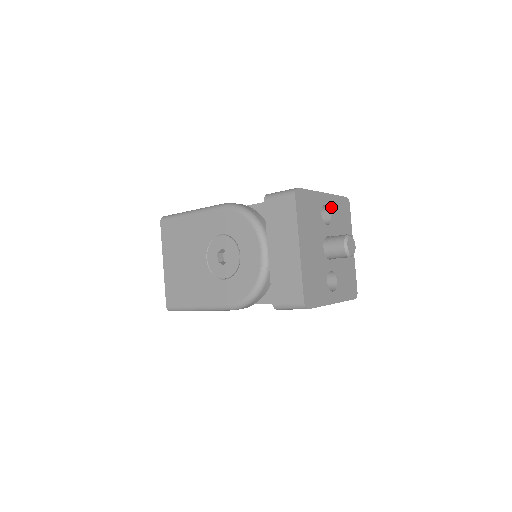
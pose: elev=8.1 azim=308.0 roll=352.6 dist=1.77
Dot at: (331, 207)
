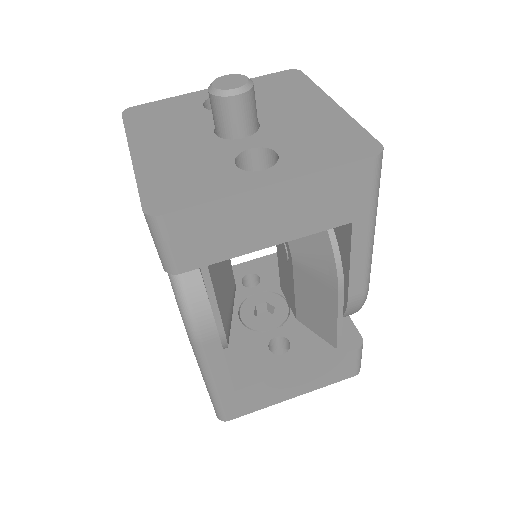
Dot at: occluded
